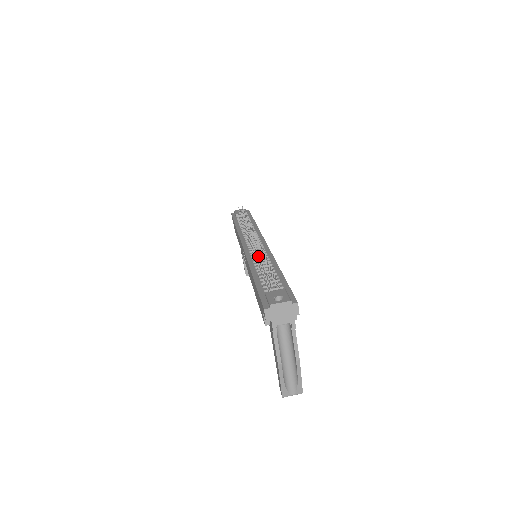
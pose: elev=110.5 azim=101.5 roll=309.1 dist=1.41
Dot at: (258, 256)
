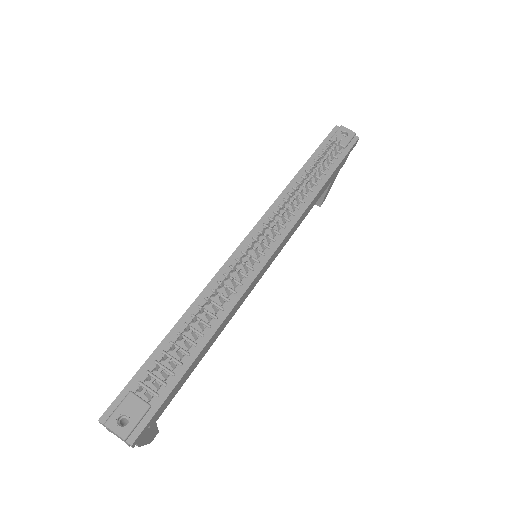
Dot at: (225, 287)
